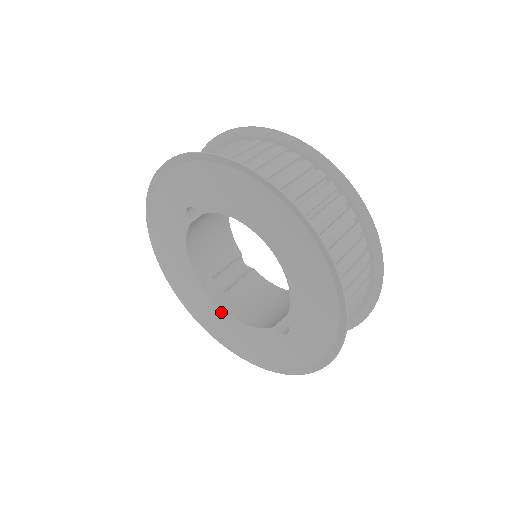
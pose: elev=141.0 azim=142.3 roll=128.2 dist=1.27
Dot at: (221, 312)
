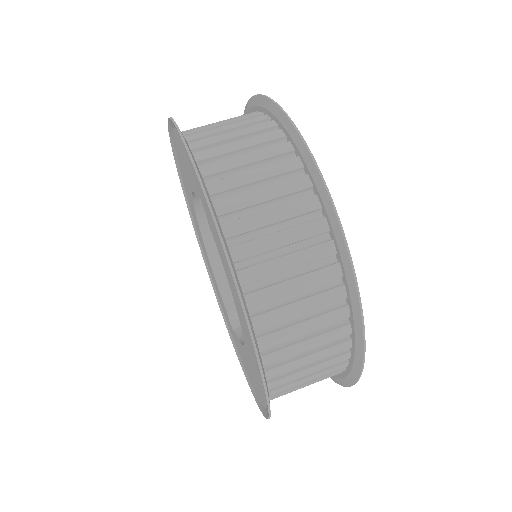
Dot at: (202, 240)
